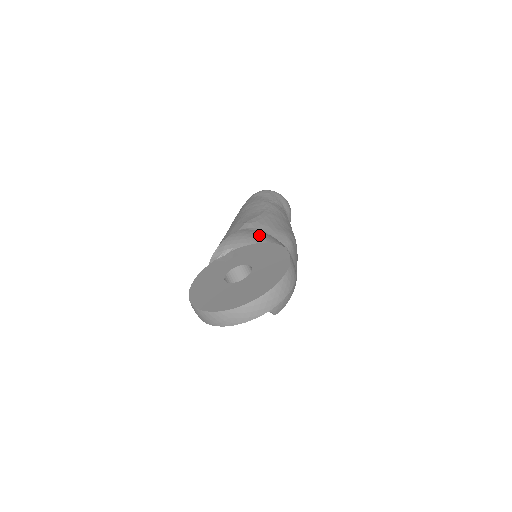
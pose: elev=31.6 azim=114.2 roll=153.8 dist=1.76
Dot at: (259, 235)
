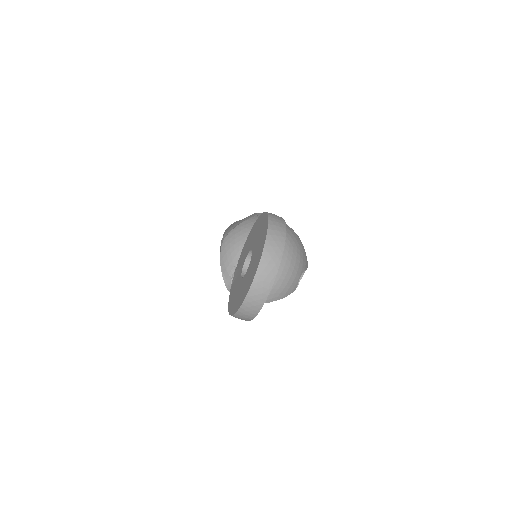
Dot at: (238, 234)
